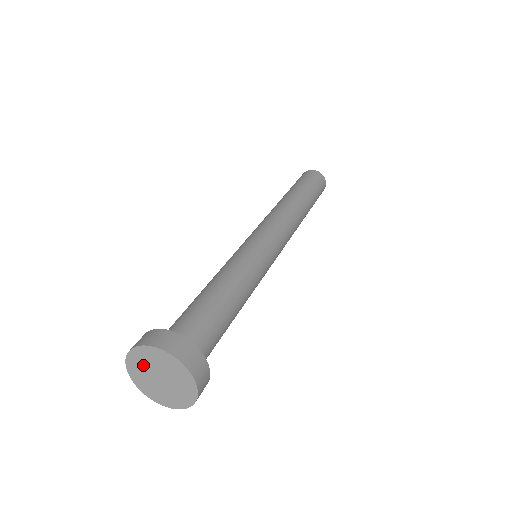
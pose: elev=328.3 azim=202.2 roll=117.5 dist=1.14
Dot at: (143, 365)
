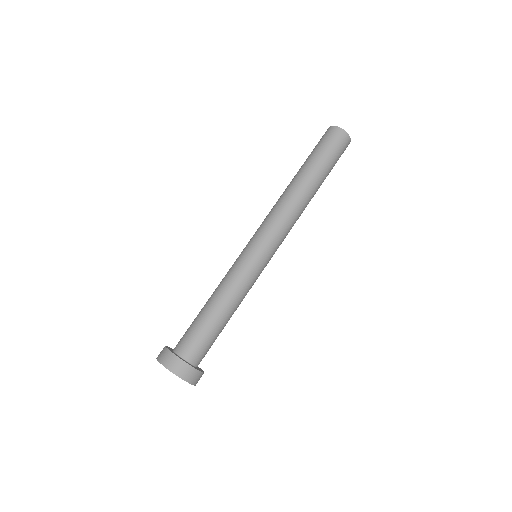
Dot at: occluded
